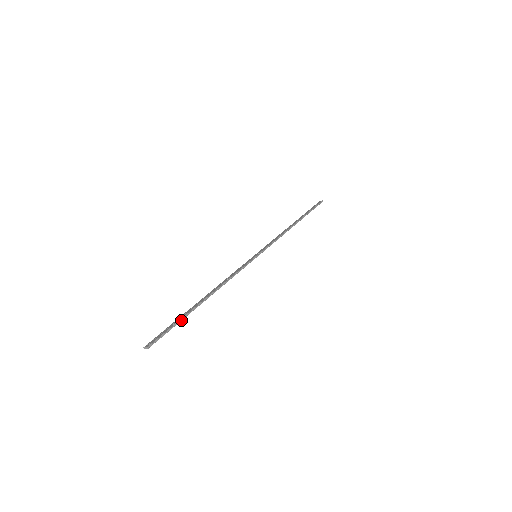
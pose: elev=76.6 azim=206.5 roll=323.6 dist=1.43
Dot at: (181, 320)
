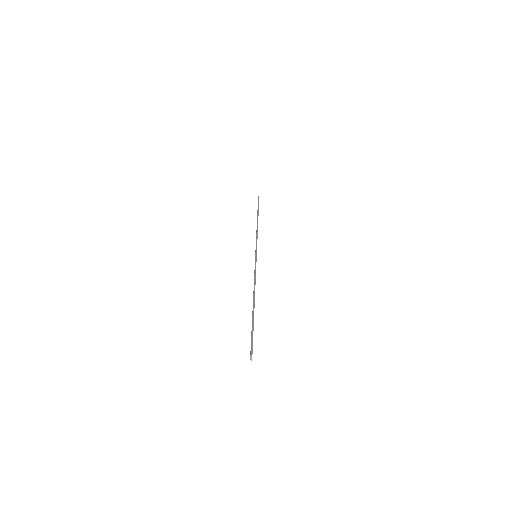
Dot at: (253, 324)
